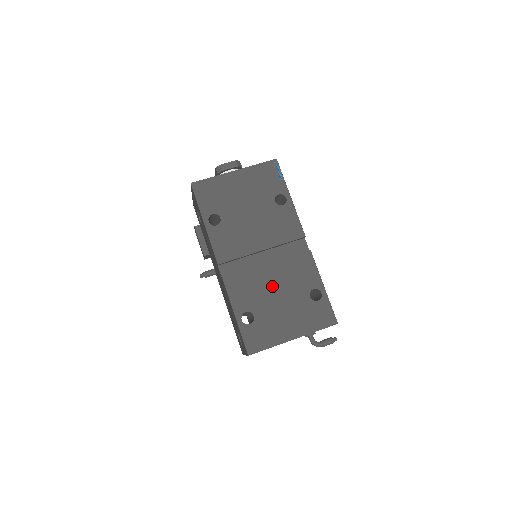
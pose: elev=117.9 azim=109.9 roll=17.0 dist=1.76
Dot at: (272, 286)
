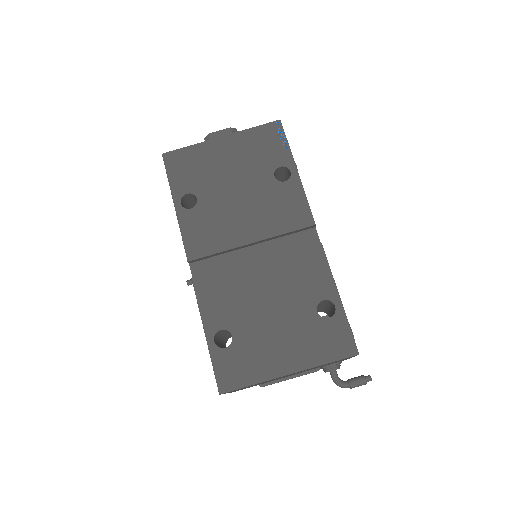
Dot at: (262, 294)
